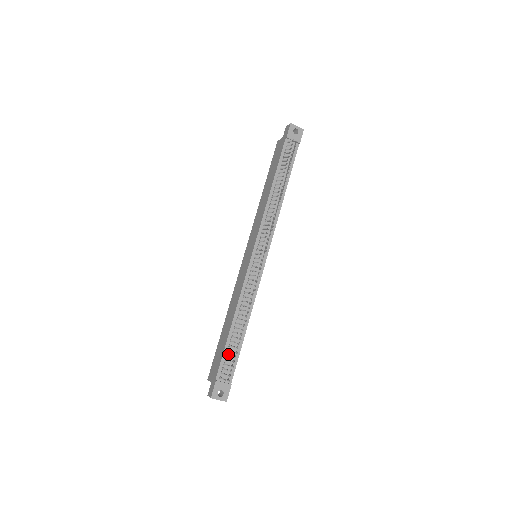
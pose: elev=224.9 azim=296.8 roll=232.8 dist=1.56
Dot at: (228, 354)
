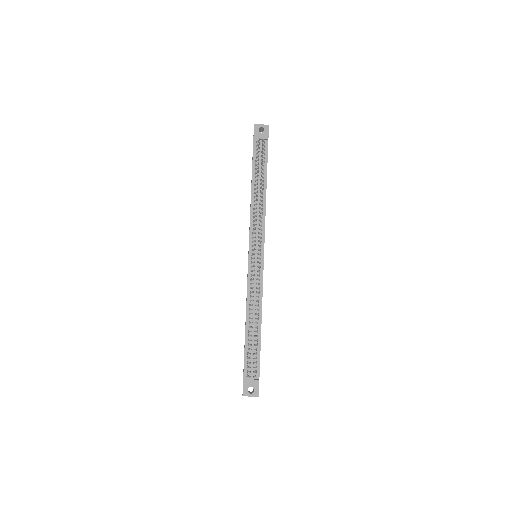
Dot at: (248, 353)
